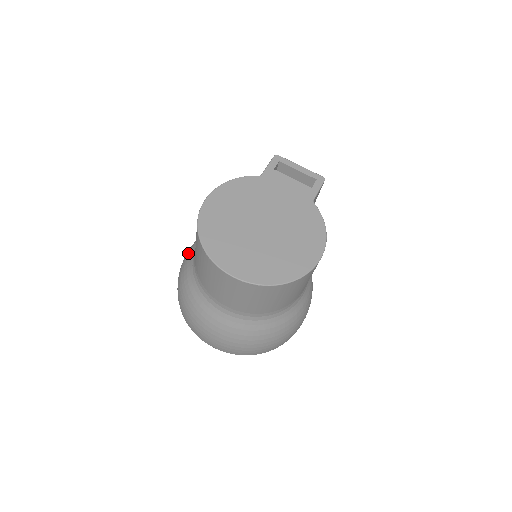
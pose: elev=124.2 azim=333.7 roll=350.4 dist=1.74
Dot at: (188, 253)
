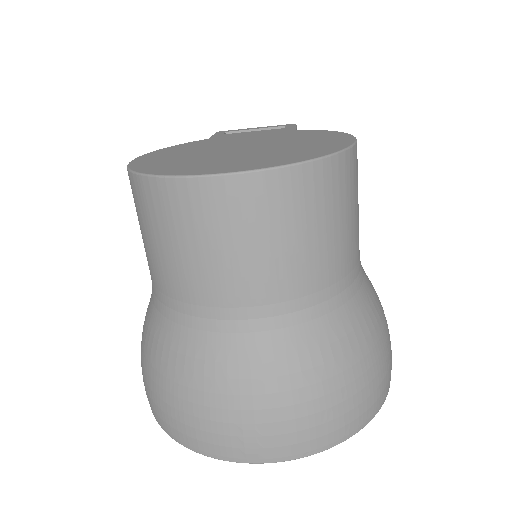
Dot at: occluded
